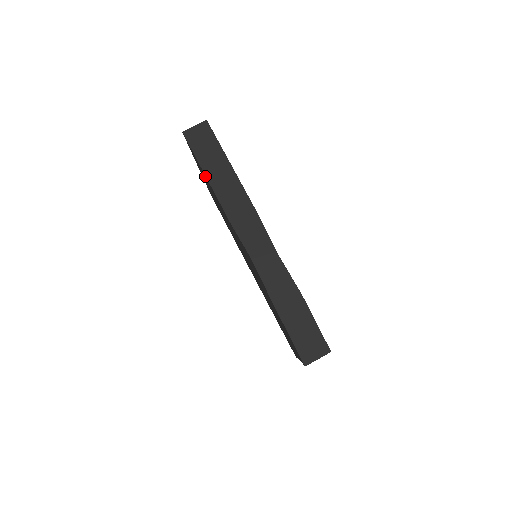
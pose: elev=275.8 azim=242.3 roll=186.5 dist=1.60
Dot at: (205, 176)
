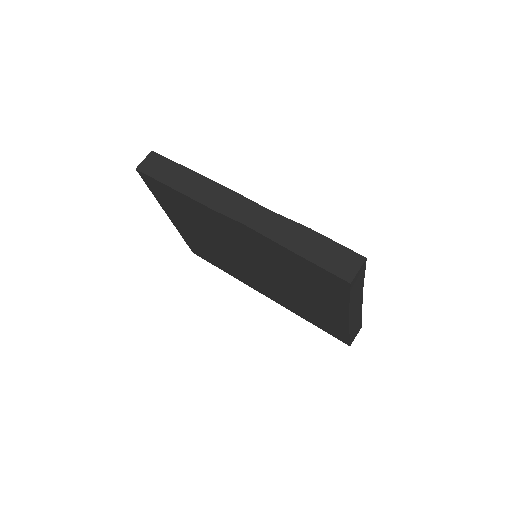
Dot at: (172, 191)
